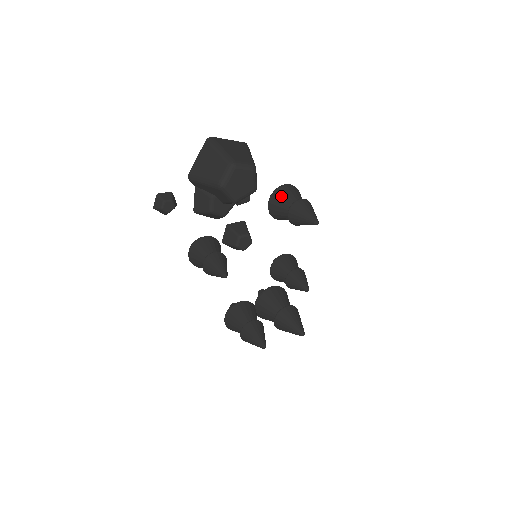
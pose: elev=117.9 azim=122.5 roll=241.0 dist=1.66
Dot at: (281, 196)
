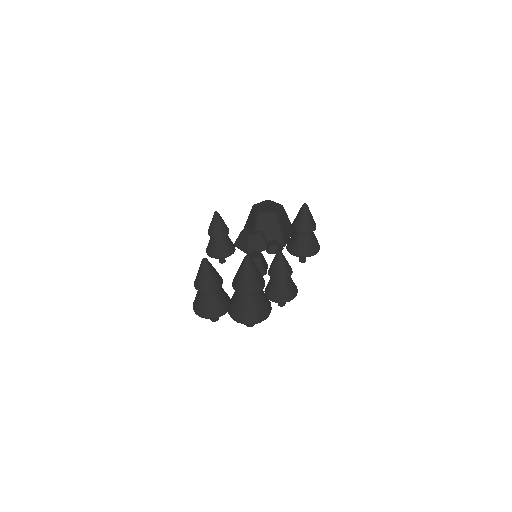
Dot at: occluded
